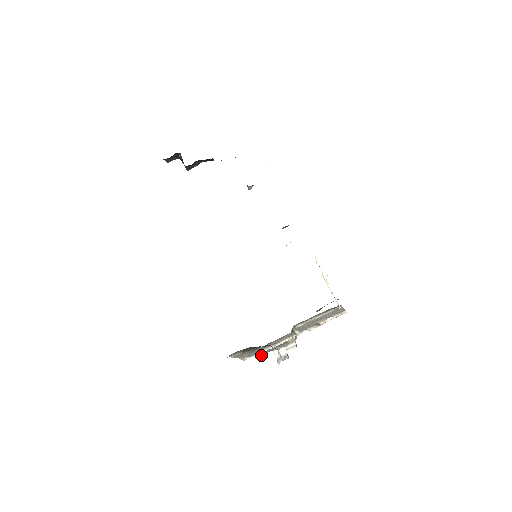
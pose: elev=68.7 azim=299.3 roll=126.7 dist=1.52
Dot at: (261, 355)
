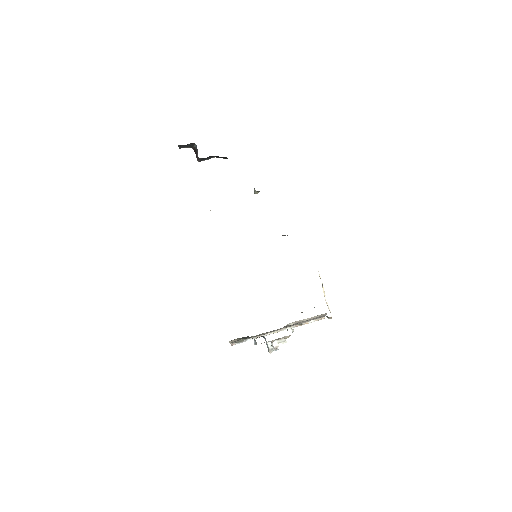
Dot at: occluded
